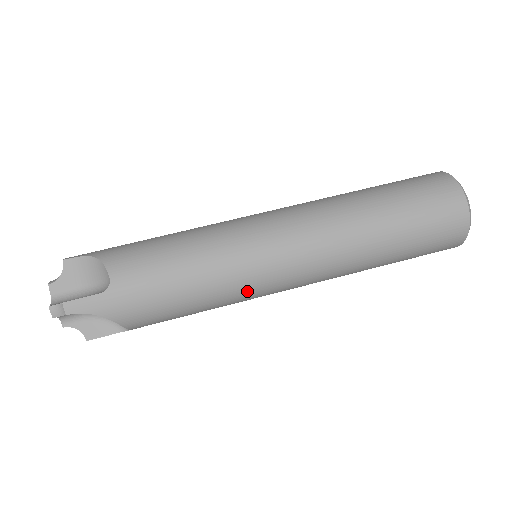
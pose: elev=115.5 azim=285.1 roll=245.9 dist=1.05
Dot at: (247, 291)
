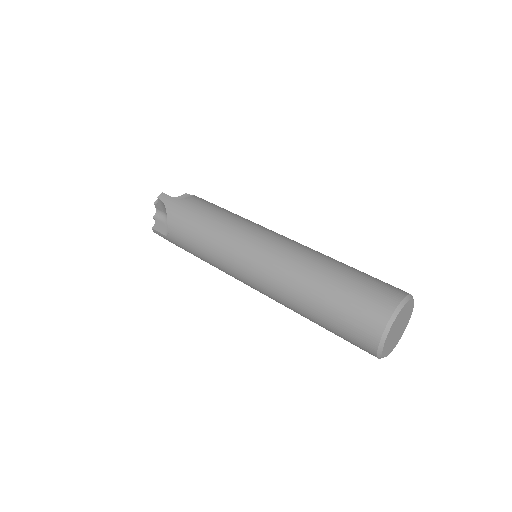
Dot at: (228, 251)
